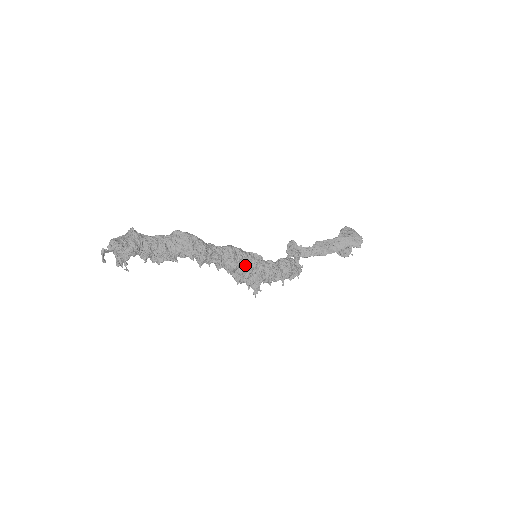
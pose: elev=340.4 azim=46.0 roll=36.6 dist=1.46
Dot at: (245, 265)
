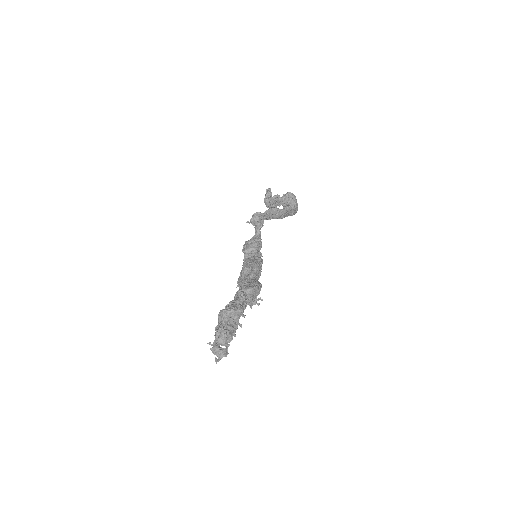
Dot at: occluded
